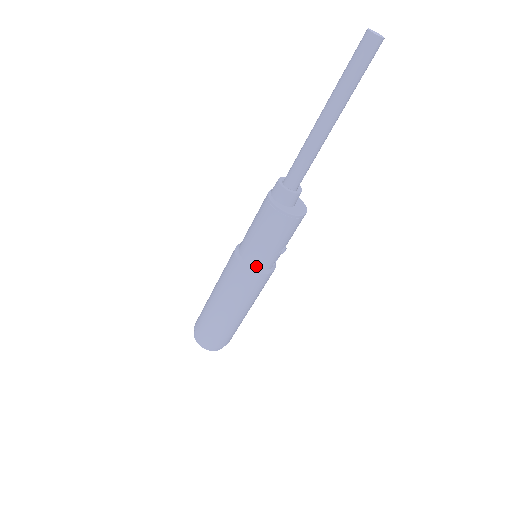
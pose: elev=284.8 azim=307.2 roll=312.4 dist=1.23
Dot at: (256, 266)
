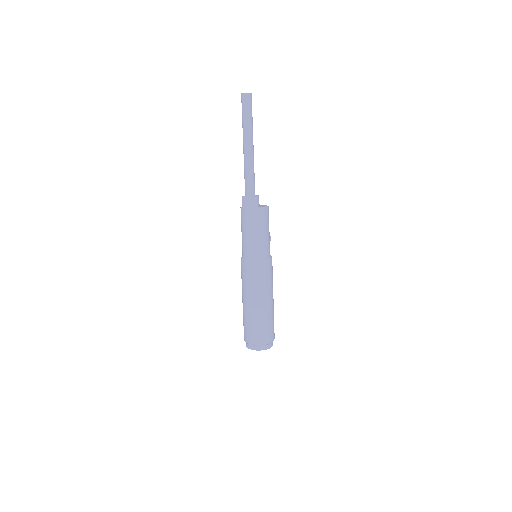
Dot at: (265, 255)
